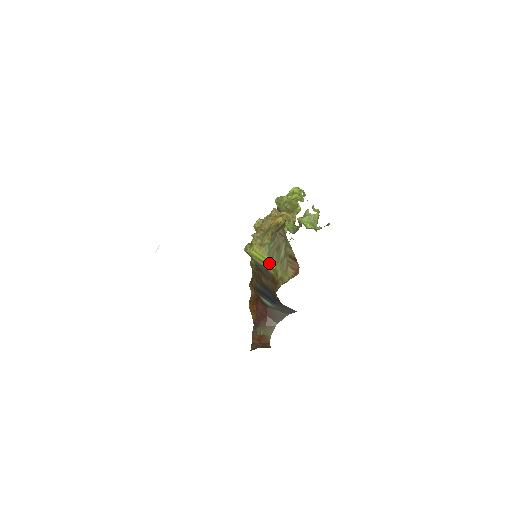
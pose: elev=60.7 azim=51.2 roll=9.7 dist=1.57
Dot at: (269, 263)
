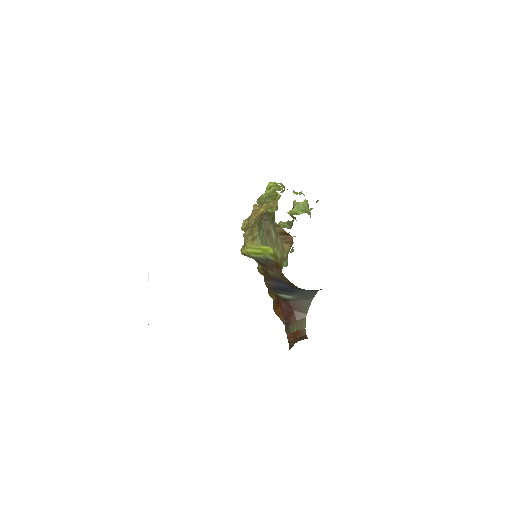
Dot at: (266, 251)
